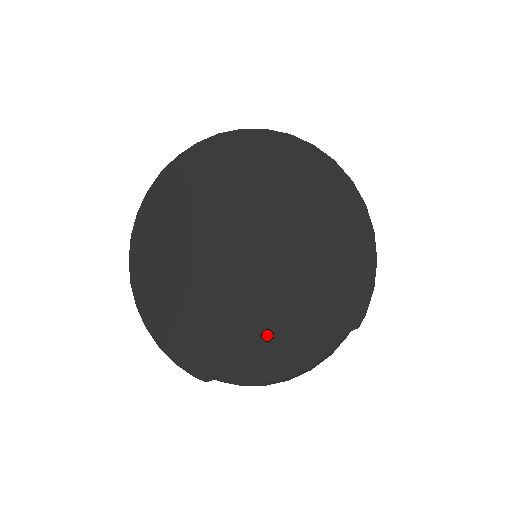
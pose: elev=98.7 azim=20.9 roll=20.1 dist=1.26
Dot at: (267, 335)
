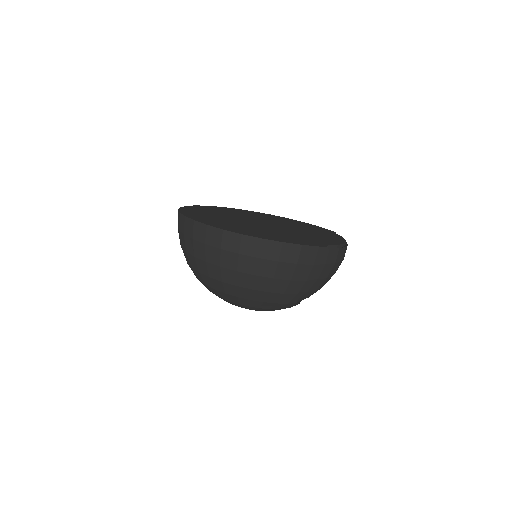
Dot at: (316, 235)
